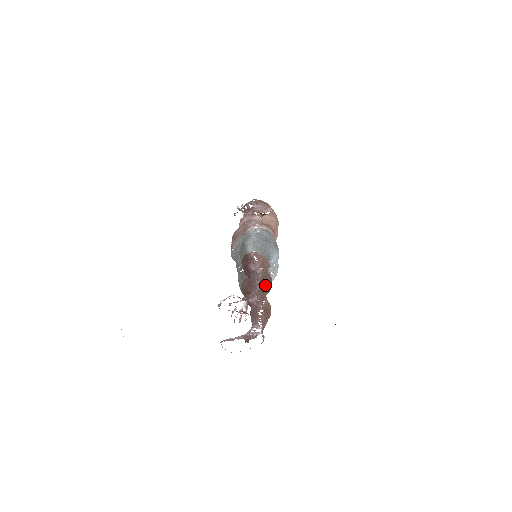
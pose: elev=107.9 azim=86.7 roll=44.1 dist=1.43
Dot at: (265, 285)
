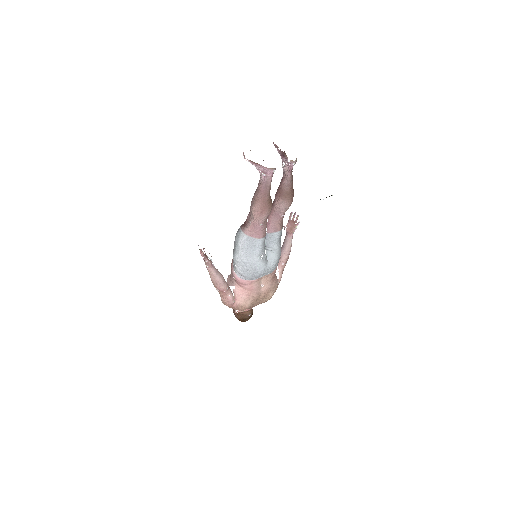
Dot at: occluded
